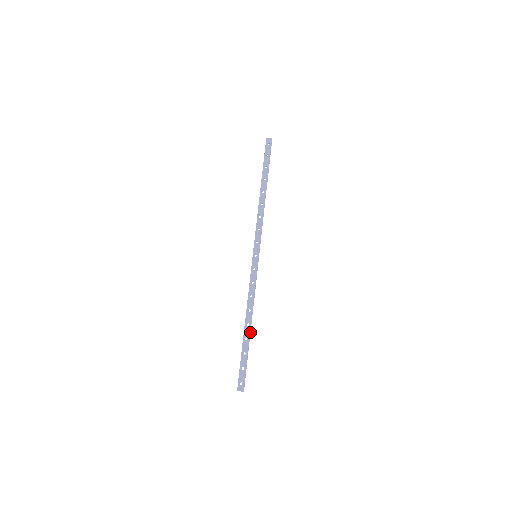
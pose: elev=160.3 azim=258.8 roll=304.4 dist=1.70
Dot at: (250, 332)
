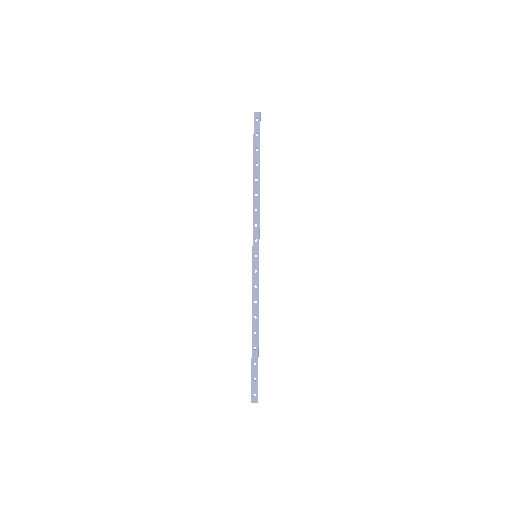
Dot at: (258, 340)
